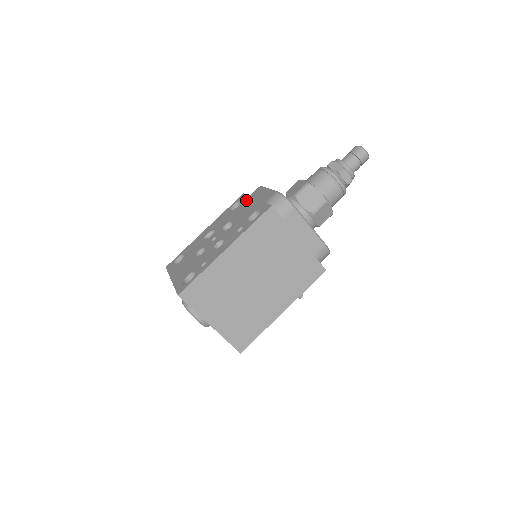
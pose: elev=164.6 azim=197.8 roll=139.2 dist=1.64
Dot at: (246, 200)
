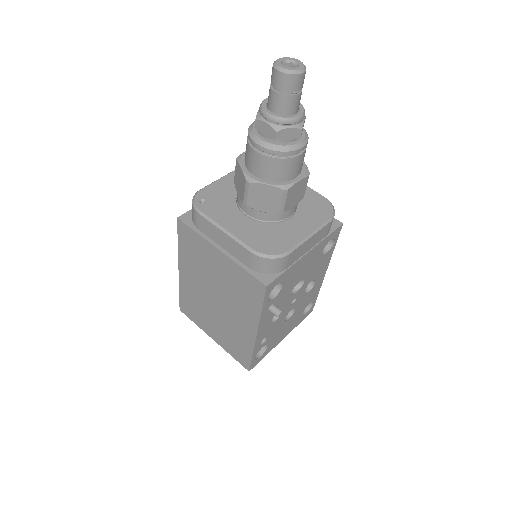
Dot at: occluded
